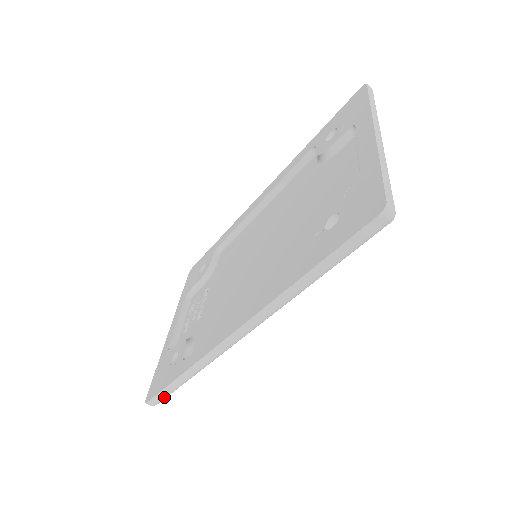
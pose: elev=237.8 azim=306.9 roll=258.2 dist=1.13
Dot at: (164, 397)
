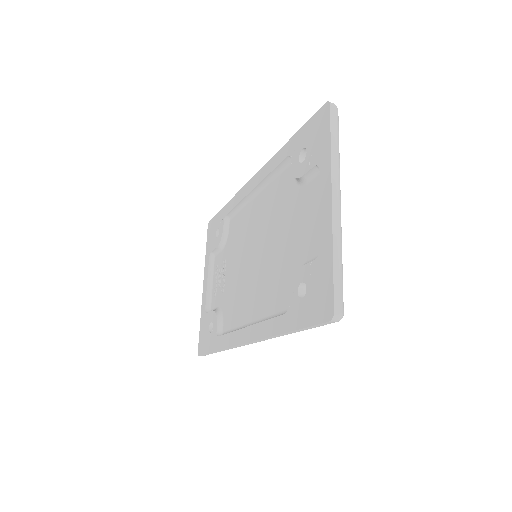
Dot at: occluded
